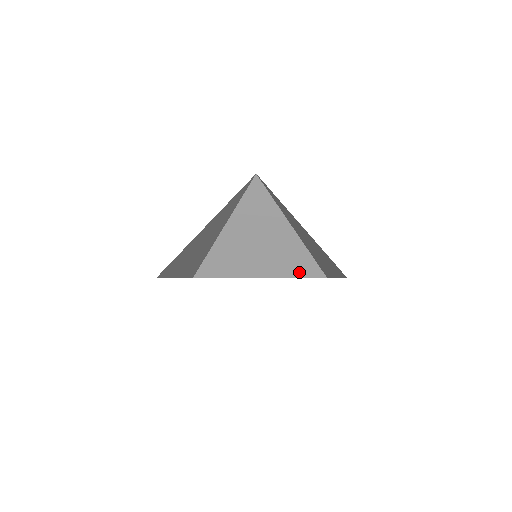
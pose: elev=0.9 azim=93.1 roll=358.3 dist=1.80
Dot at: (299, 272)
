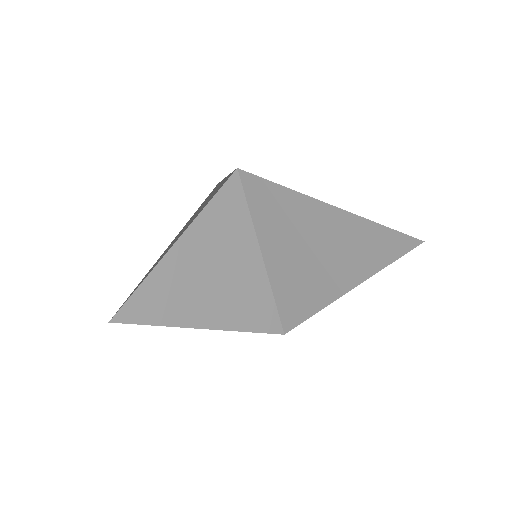
Dot at: (256, 323)
